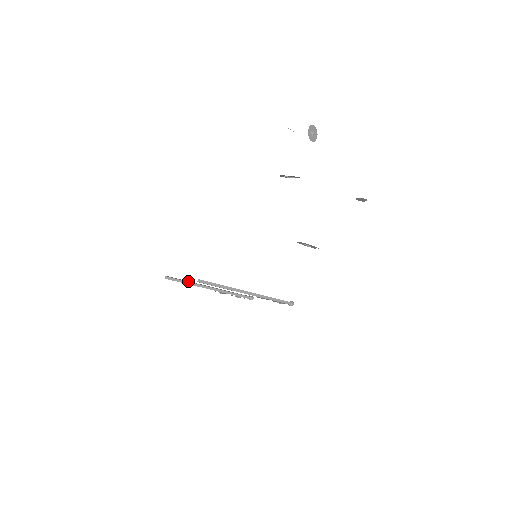
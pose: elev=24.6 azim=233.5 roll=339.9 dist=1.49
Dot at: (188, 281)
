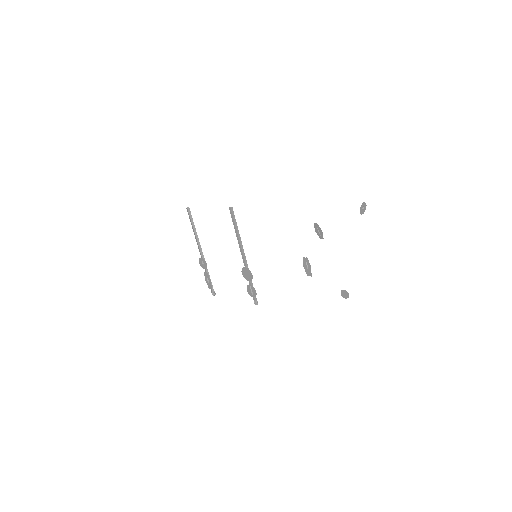
Dot at: (195, 229)
